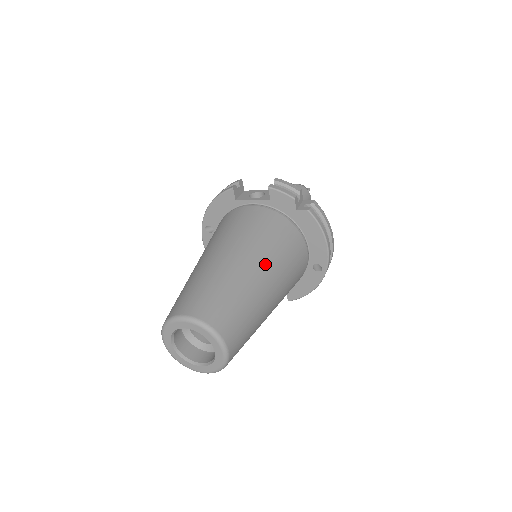
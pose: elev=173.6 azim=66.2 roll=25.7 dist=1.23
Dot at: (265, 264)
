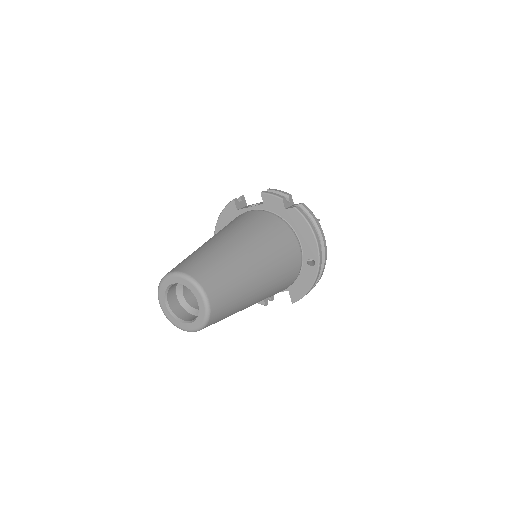
Dot at: (252, 244)
